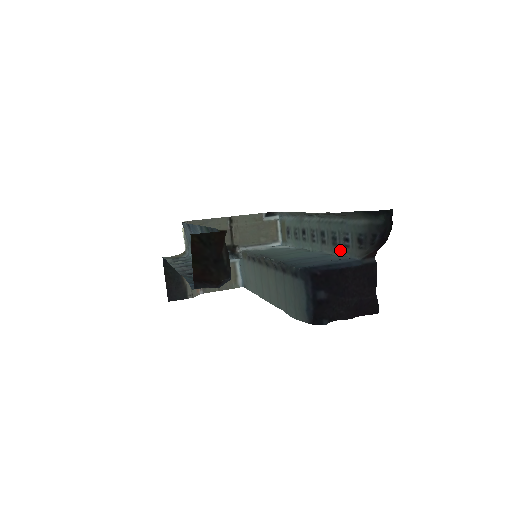
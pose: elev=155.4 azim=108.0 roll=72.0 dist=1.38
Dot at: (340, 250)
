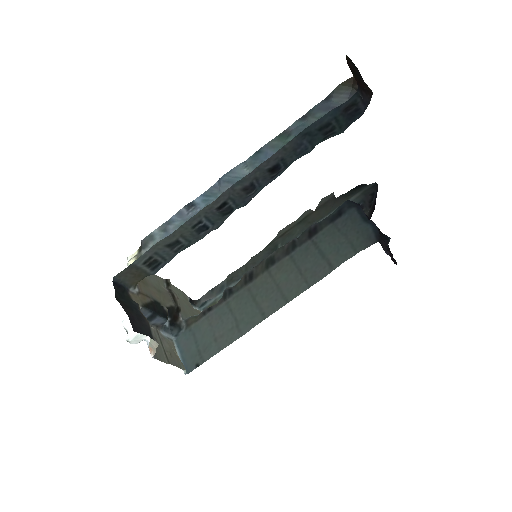
Dot at: occluded
